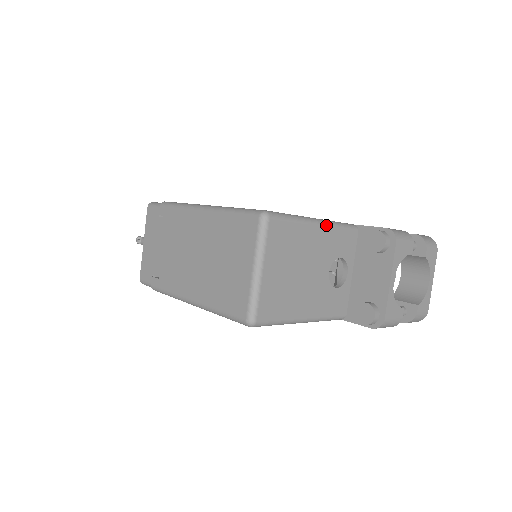
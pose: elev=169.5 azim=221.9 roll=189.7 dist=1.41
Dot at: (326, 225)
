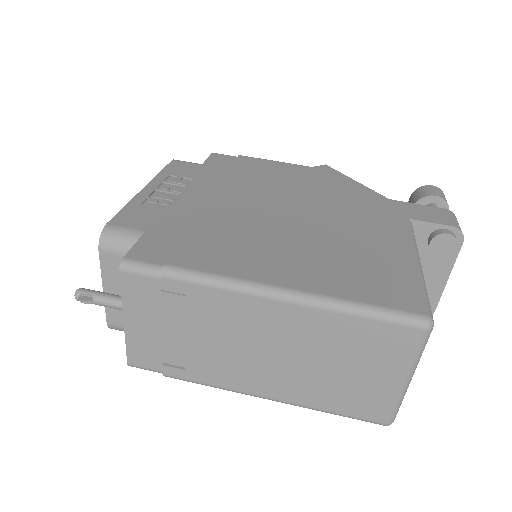
Dot at: (419, 258)
